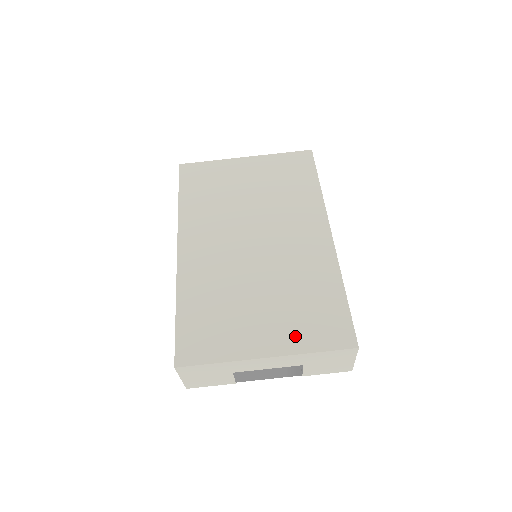
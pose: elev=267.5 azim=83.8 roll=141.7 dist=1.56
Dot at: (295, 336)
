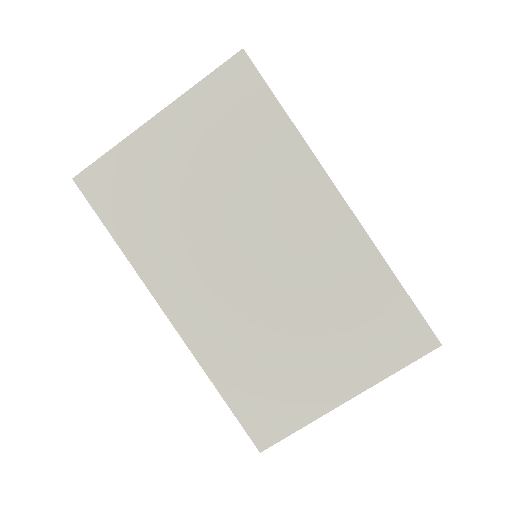
Dot at: (366, 364)
